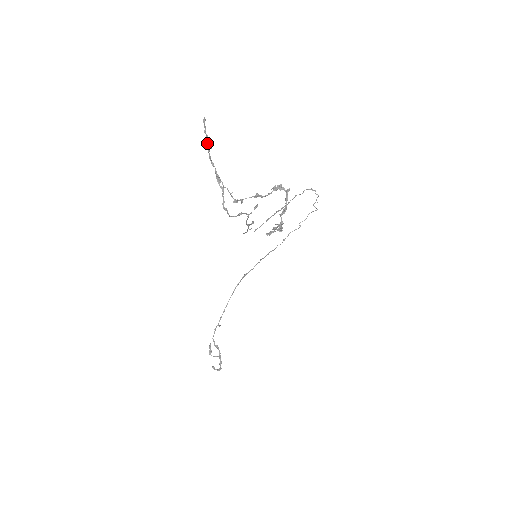
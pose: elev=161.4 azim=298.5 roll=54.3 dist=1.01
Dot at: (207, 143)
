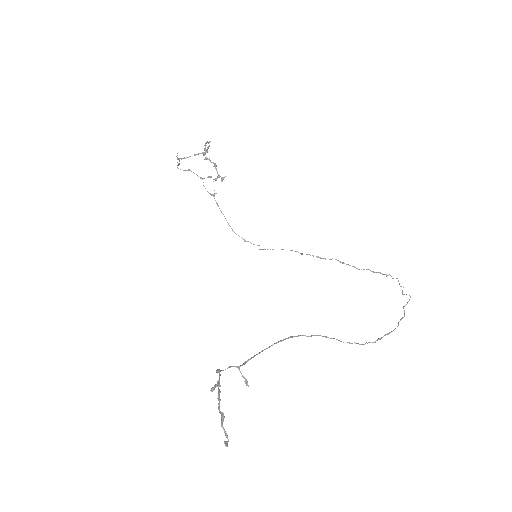
Dot at: (177, 159)
